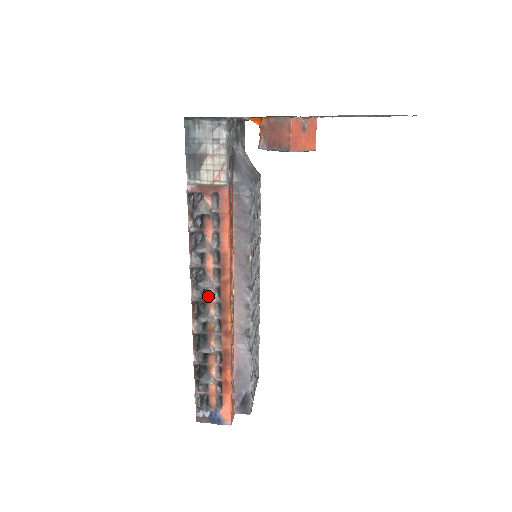
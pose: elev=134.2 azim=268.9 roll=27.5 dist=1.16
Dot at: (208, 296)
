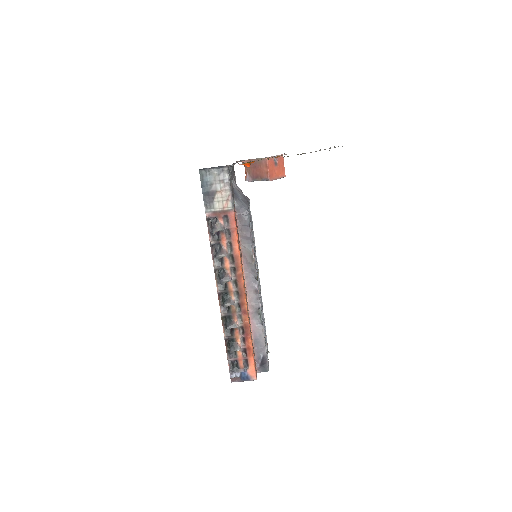
Dot at: (229, 287)
